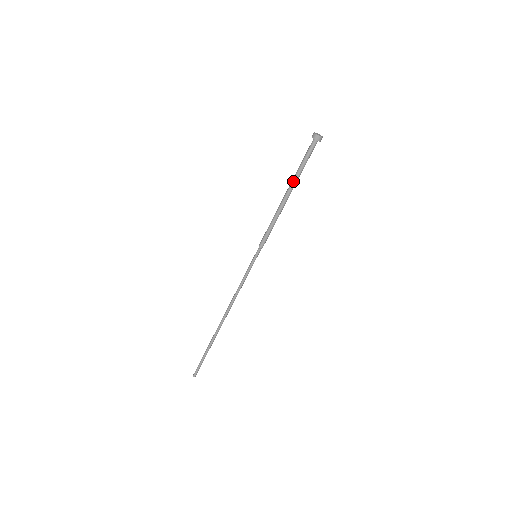
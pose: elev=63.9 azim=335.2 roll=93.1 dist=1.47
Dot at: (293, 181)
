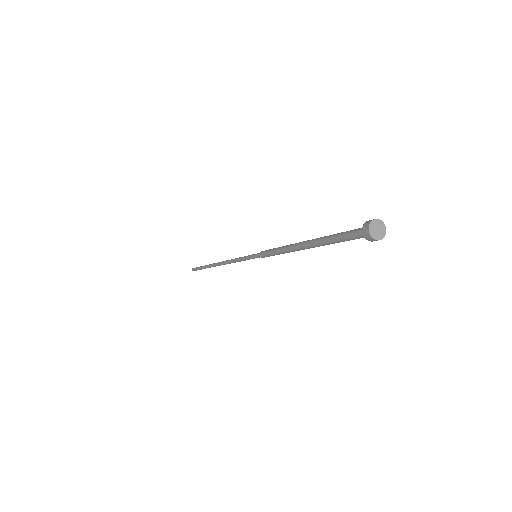
Dot at: (316, 241)
